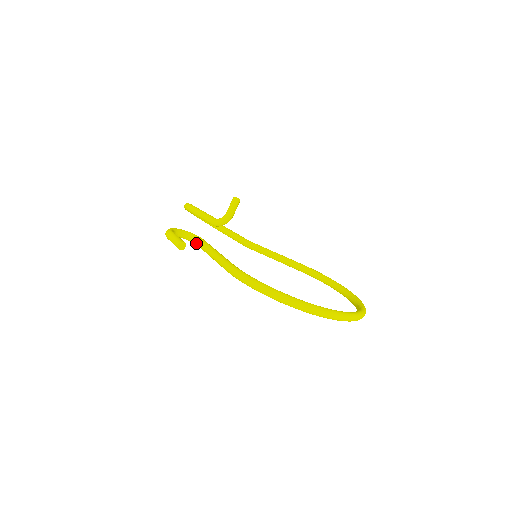
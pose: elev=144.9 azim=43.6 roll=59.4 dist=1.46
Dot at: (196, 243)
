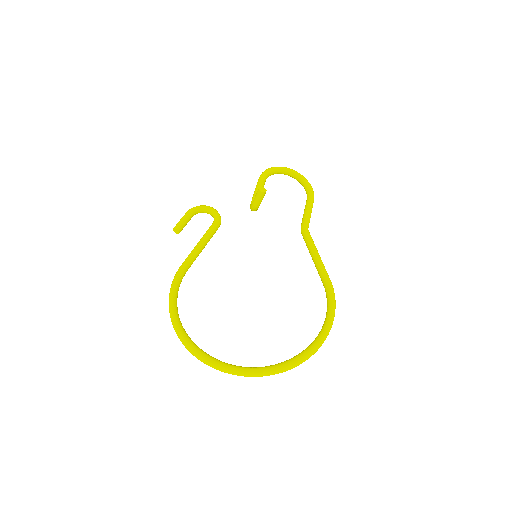
Dot at: occluded
